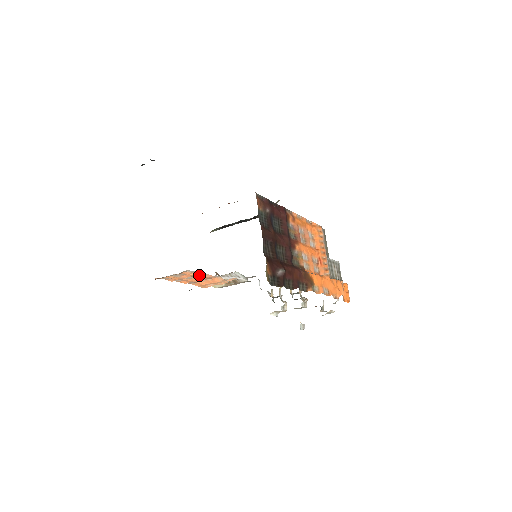
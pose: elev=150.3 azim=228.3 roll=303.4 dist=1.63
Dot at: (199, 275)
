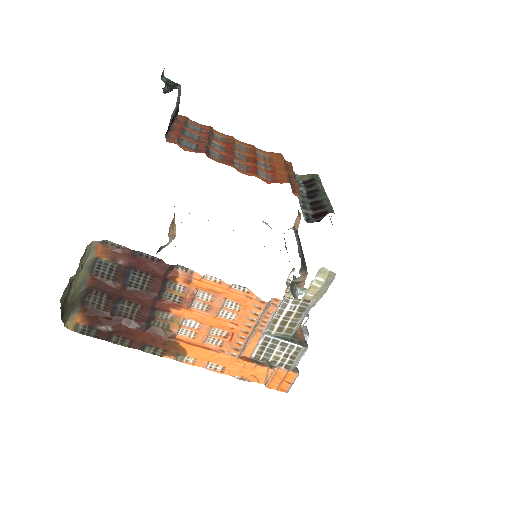
Dot at: occluded
